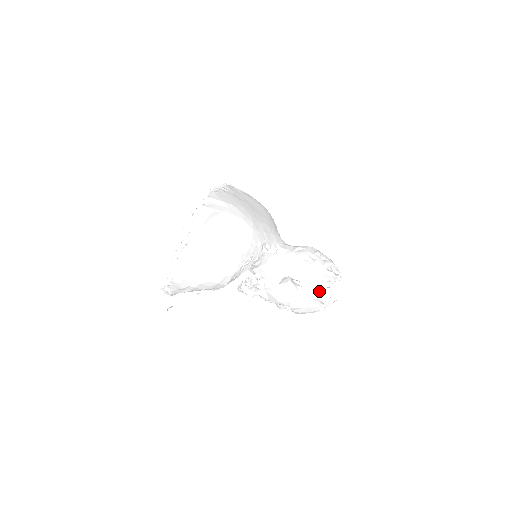
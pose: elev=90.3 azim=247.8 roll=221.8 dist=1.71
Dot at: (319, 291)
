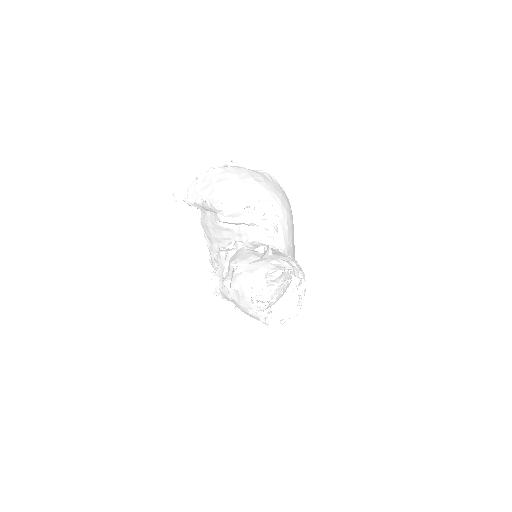
Dot at: (277, 265)
